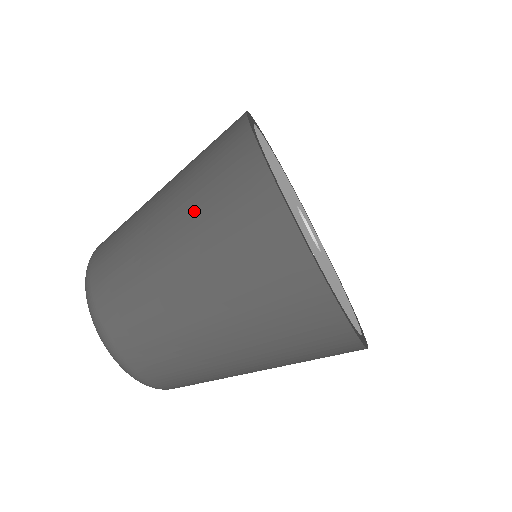
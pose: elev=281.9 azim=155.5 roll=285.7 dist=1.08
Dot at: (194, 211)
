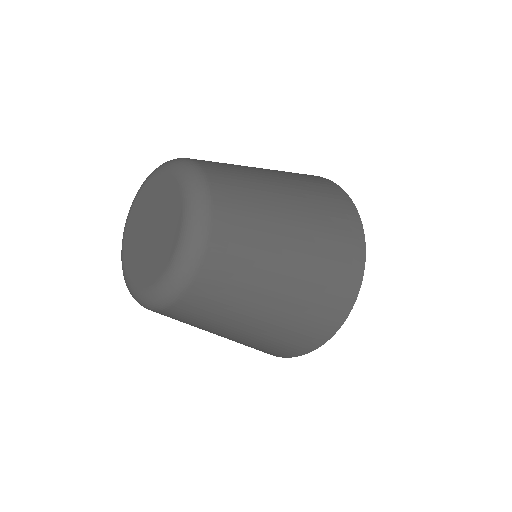
Dot at: (276, 170)
